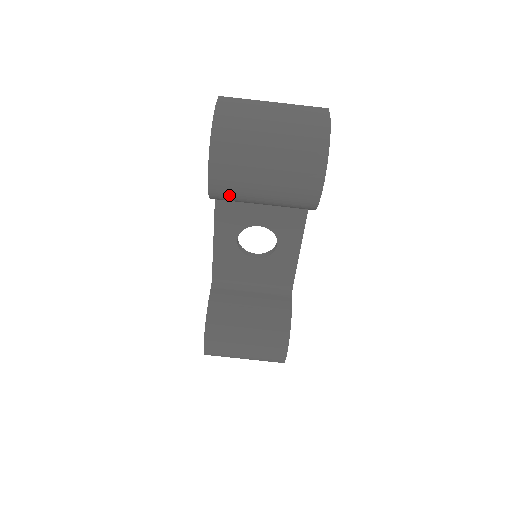
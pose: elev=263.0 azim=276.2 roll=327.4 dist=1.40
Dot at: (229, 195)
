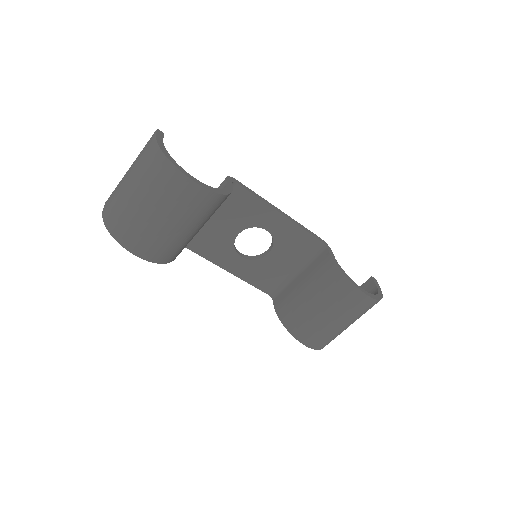
Dot at: (168, 251)
